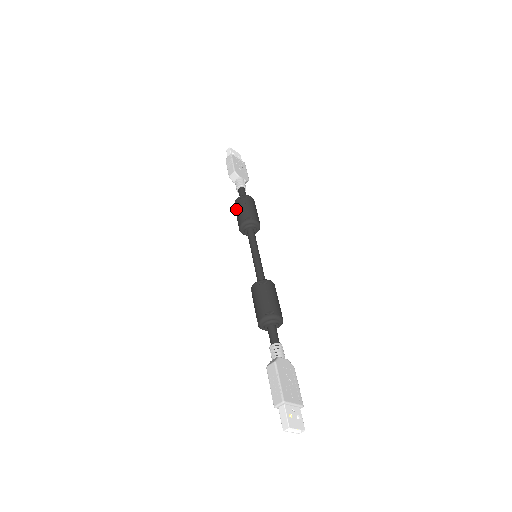
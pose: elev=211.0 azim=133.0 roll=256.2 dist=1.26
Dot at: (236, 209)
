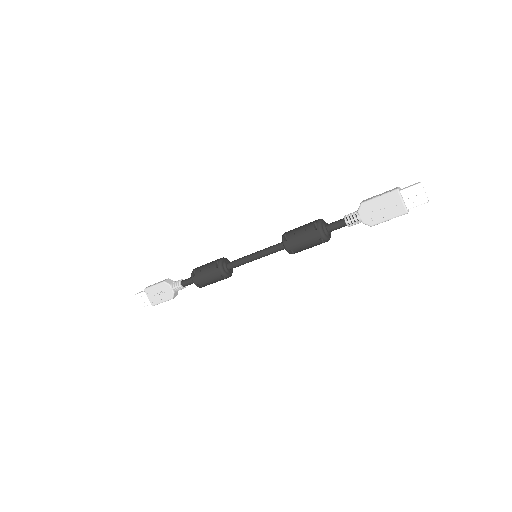
Dot at: (201, 267)
